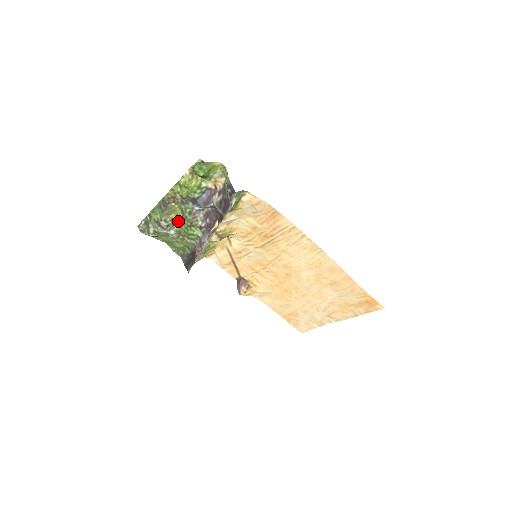
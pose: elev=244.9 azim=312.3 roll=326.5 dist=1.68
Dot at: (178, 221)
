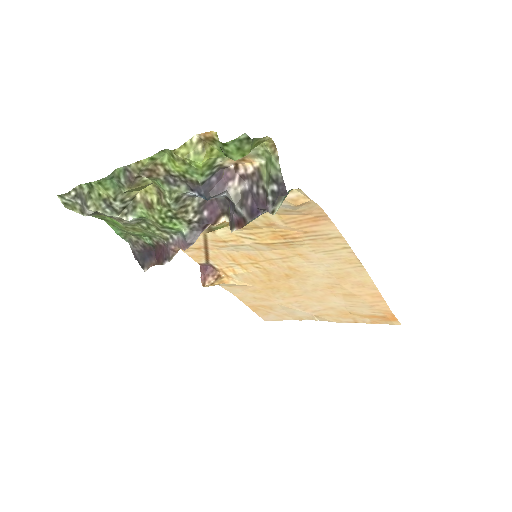
Dot at: (147, 204)
